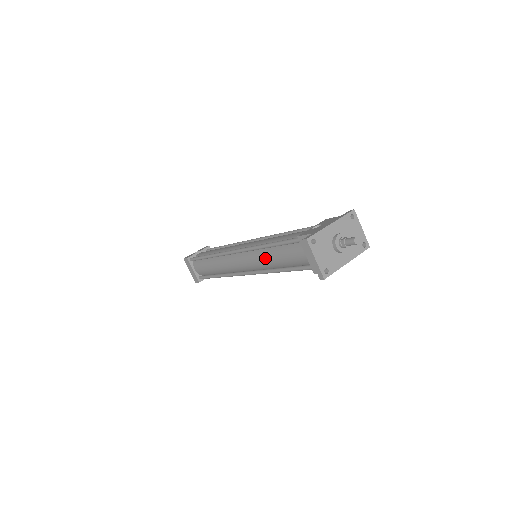
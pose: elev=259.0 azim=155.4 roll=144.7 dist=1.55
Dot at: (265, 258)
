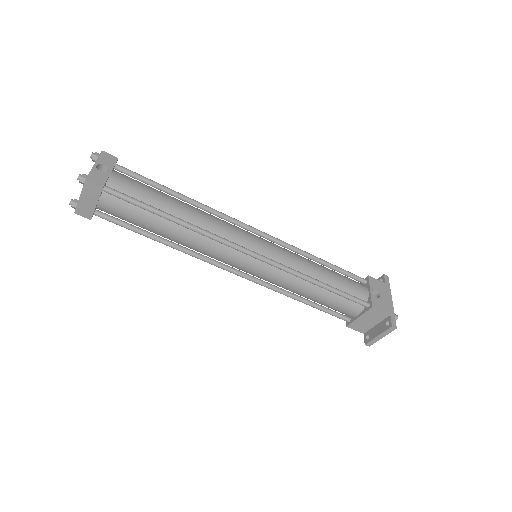
Dot at: (298, 287)
